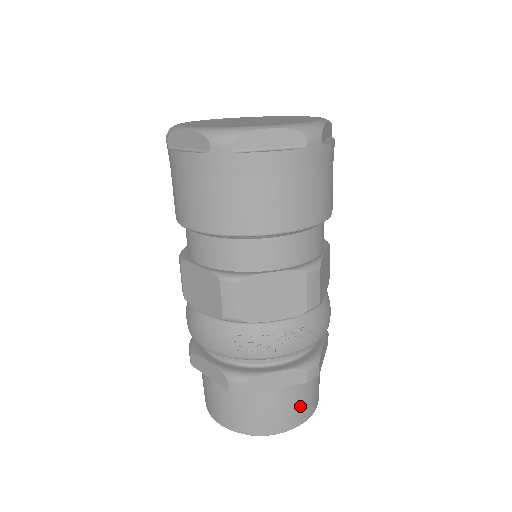
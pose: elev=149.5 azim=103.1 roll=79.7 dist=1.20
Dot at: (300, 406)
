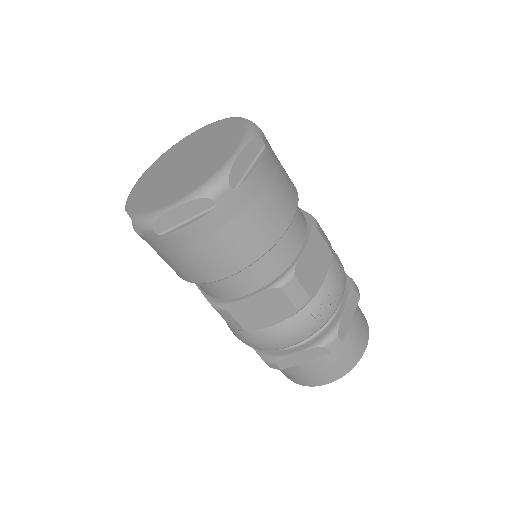
Dot at: (362, 318)
